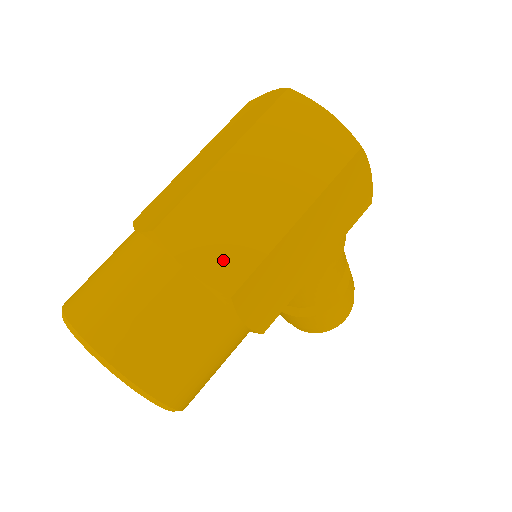
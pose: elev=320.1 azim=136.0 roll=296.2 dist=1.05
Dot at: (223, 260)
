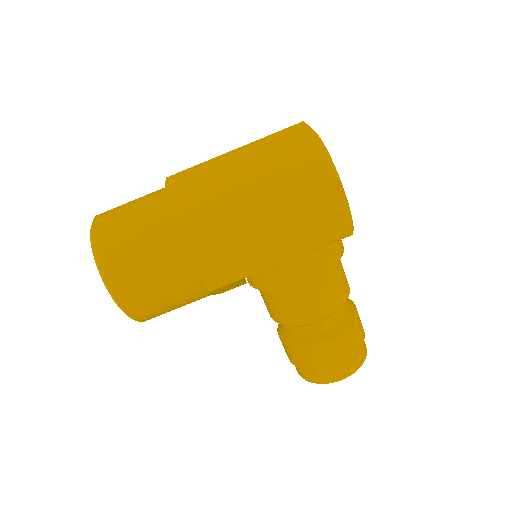
Dot at: (190, 205)
